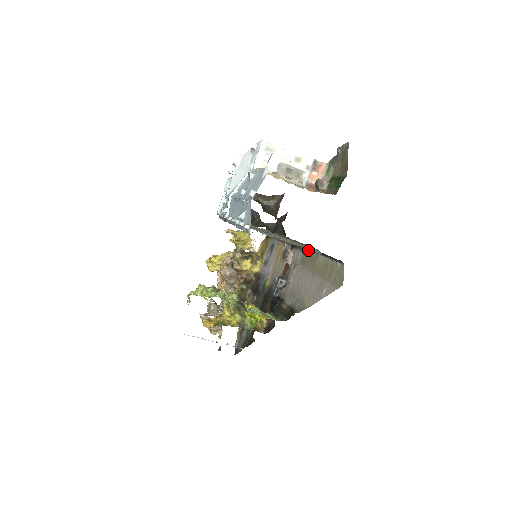
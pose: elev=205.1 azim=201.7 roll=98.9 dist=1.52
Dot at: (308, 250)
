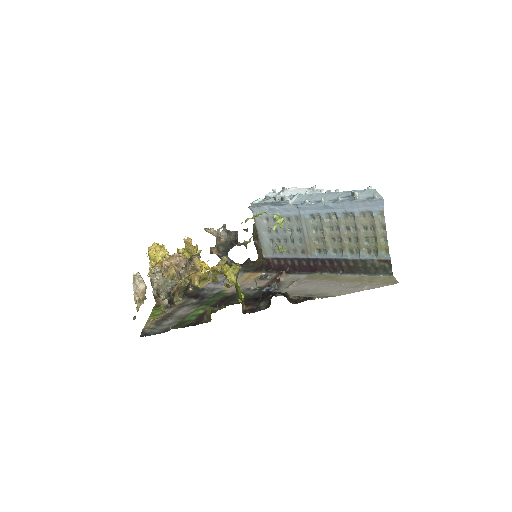
Dot at: (319, 273)
